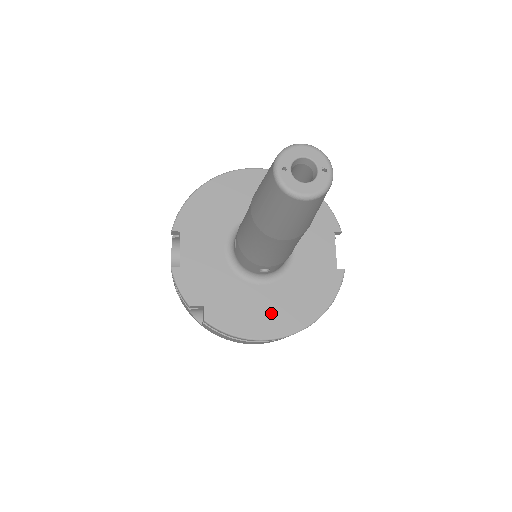
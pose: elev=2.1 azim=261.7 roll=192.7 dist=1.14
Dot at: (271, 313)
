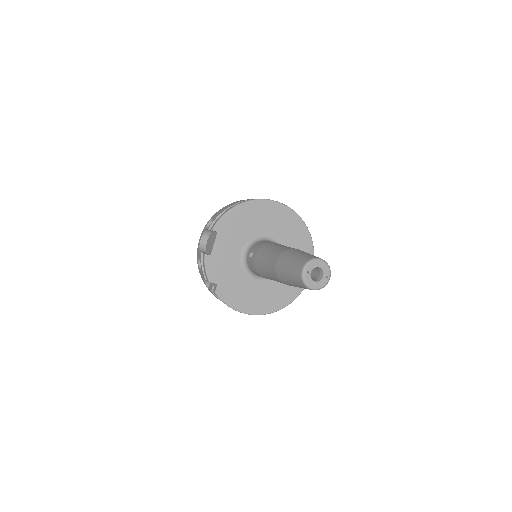
Dot at: (255, 299)
